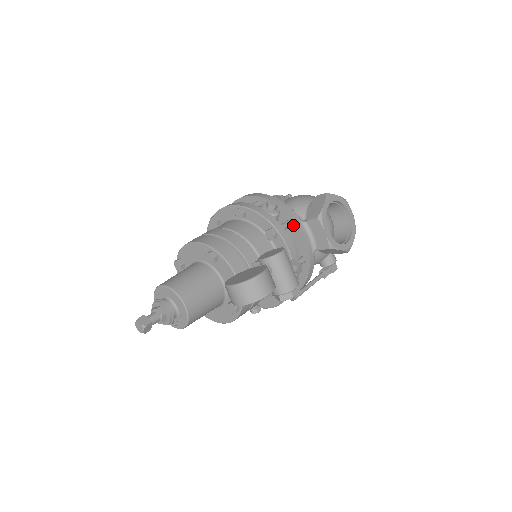
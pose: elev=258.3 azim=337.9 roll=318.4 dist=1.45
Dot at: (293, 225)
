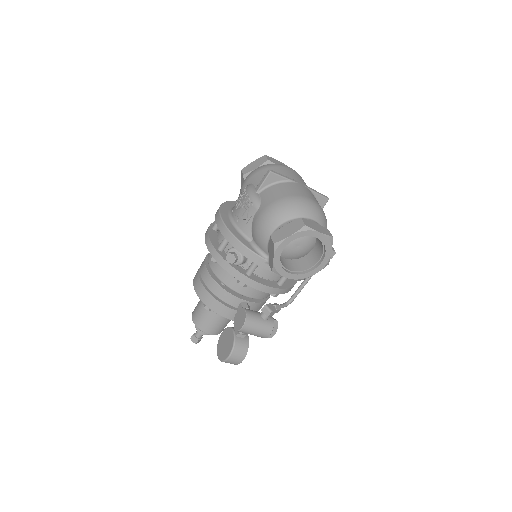
Dot at: (260, 264)
